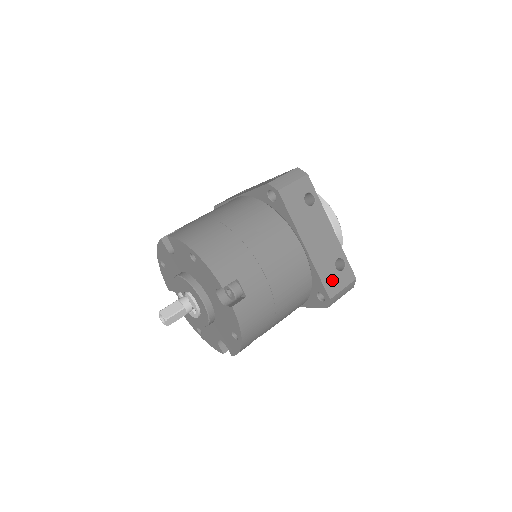
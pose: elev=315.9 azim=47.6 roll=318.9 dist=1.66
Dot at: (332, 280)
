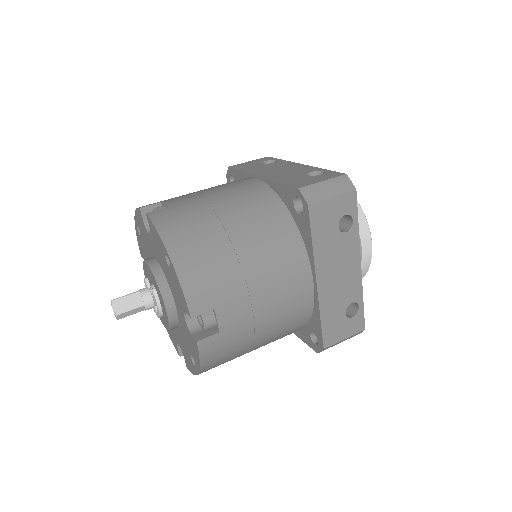
Dot at: (335, 327)
